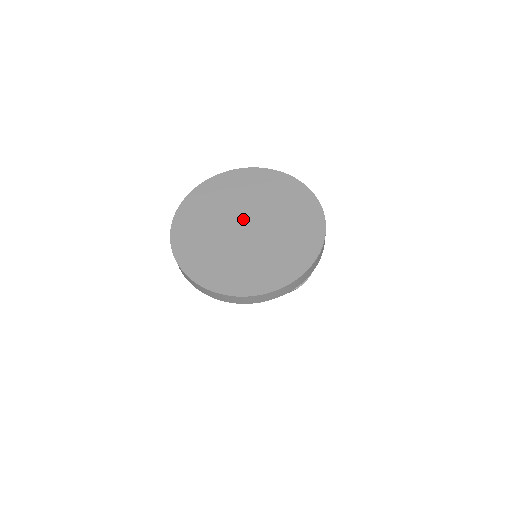
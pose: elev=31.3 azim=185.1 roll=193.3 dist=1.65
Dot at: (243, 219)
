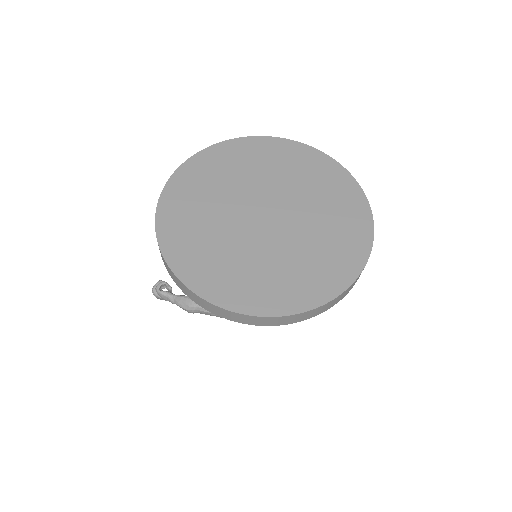
Dot at: (252, 213)
